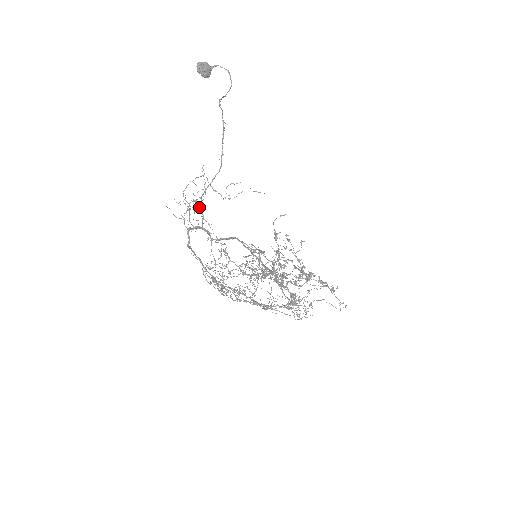
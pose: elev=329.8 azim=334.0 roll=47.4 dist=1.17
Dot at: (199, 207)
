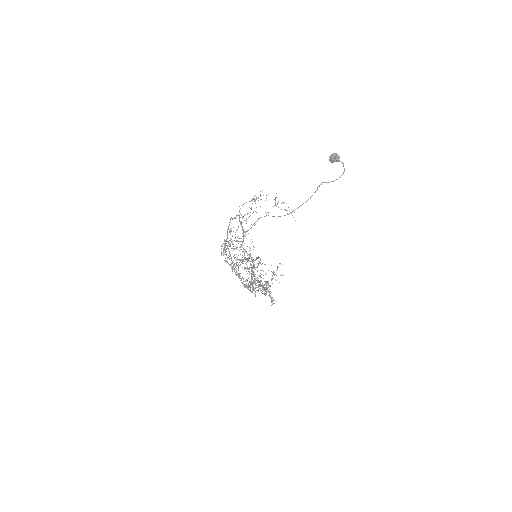
Dot at: occluded
